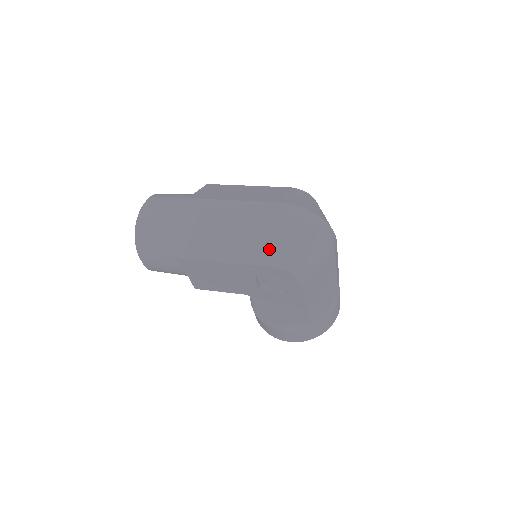
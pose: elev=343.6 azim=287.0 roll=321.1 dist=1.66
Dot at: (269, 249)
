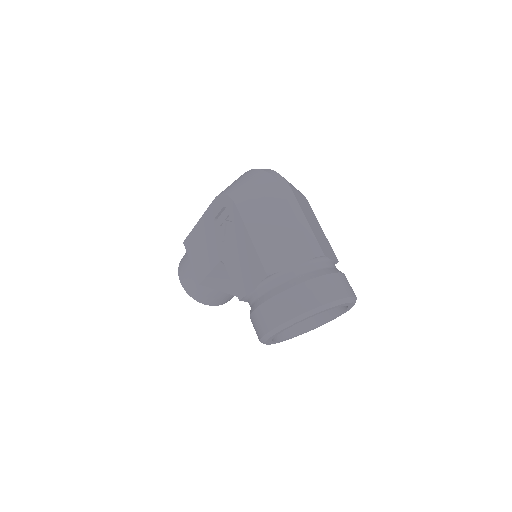
Dot at: occluded
